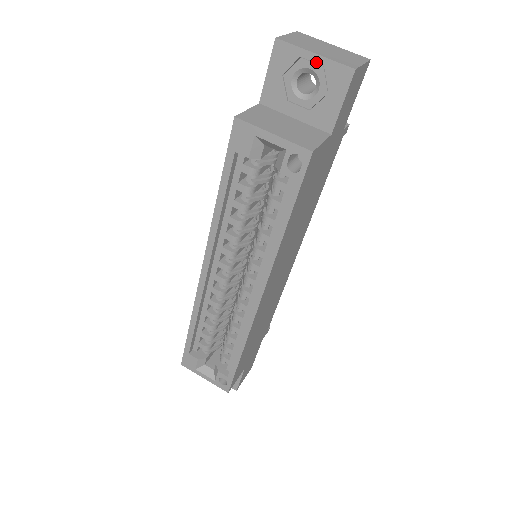
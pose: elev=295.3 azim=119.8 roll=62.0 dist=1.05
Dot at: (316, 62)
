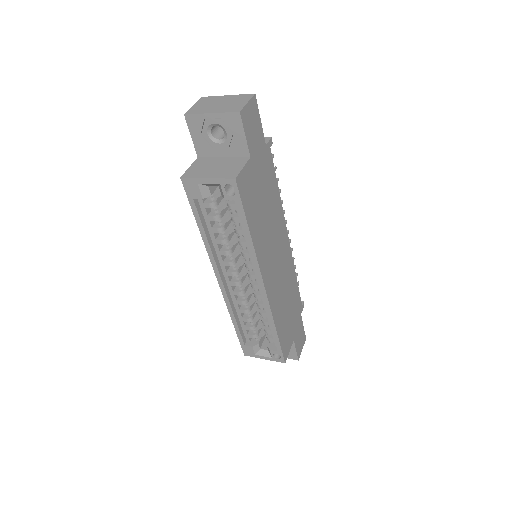
Dot at: (215, 118)
